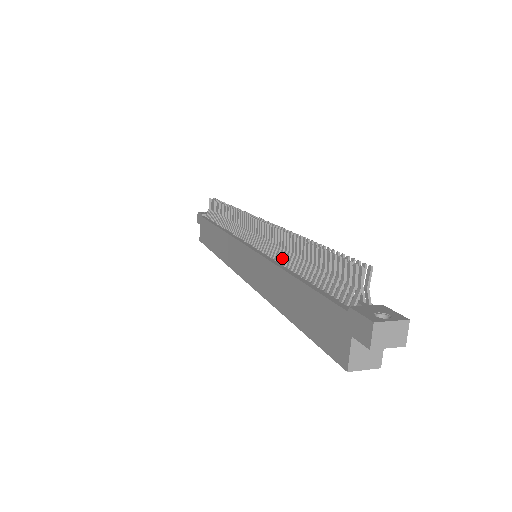
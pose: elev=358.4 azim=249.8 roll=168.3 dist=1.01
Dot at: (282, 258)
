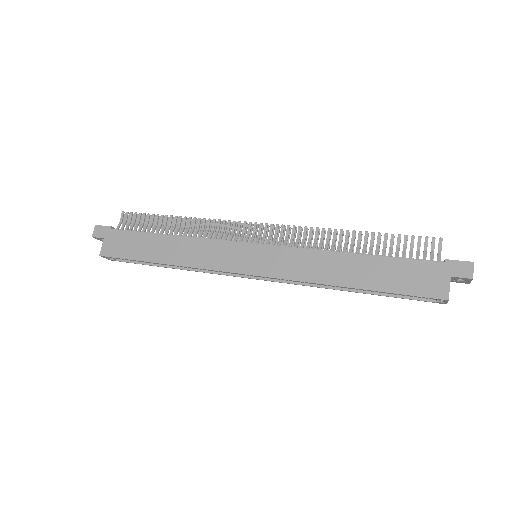
Dot at: (326, 247)
